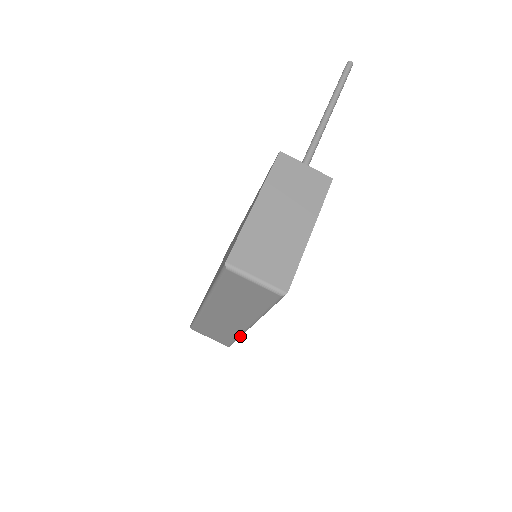
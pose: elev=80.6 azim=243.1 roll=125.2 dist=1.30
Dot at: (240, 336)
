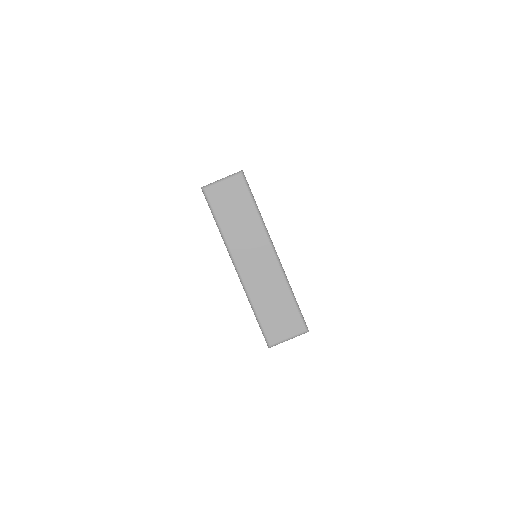
Dot at: (290, 288)
